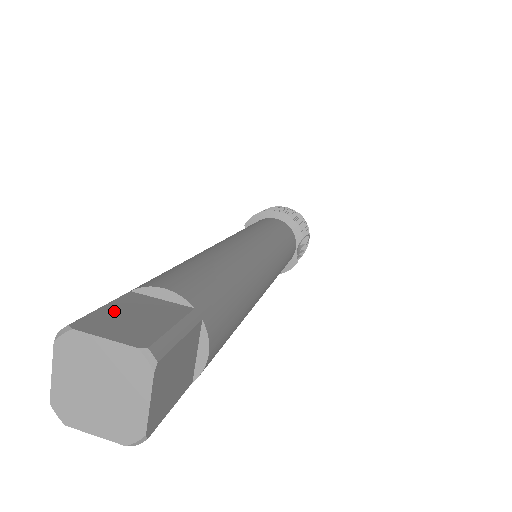
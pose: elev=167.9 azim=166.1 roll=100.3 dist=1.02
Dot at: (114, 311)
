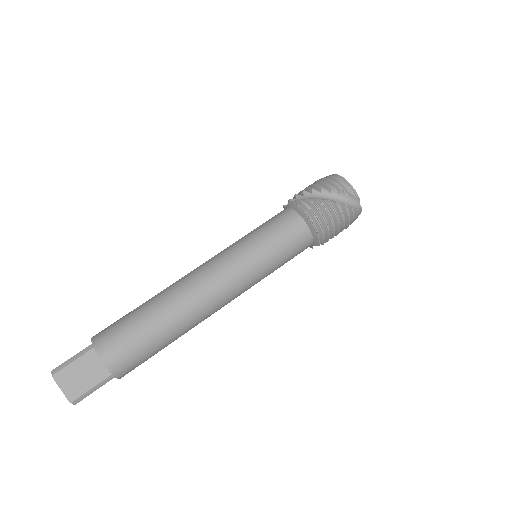
Dot at: (75, 368)
